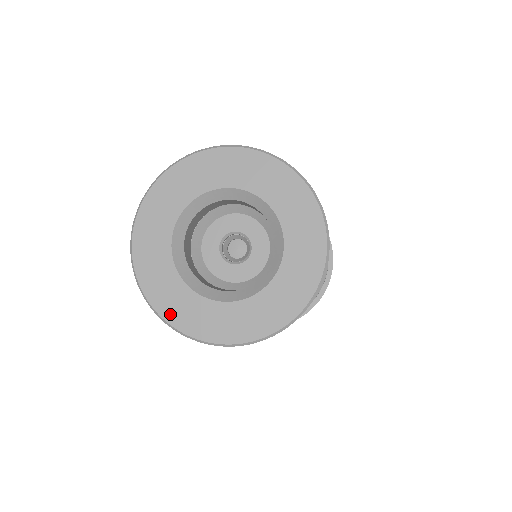
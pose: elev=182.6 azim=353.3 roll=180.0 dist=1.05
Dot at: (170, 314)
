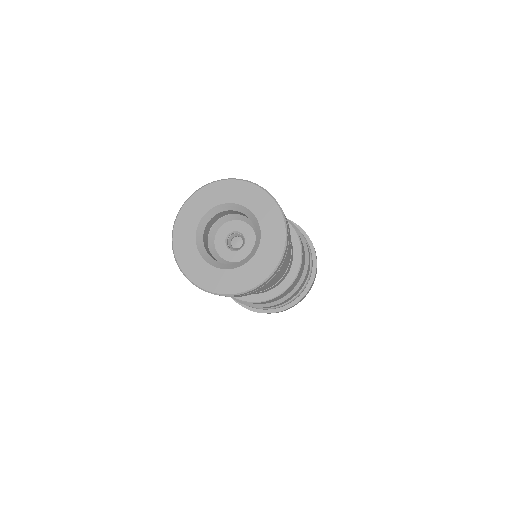
Dot at: (196, 278)
